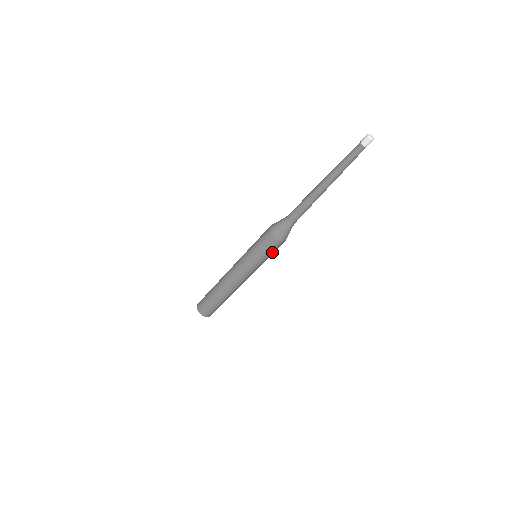
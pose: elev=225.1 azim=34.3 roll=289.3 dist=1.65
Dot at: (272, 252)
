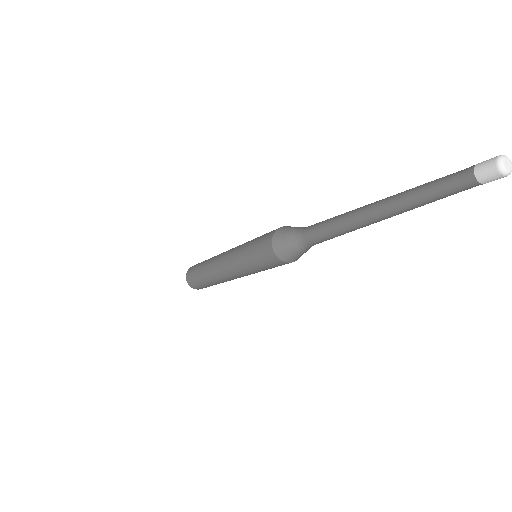
Dot at: occluded
